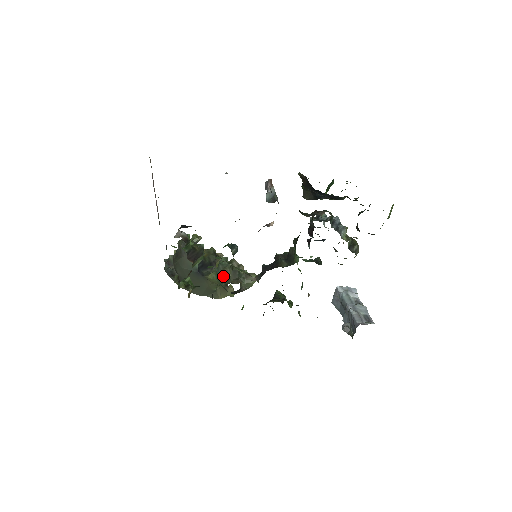
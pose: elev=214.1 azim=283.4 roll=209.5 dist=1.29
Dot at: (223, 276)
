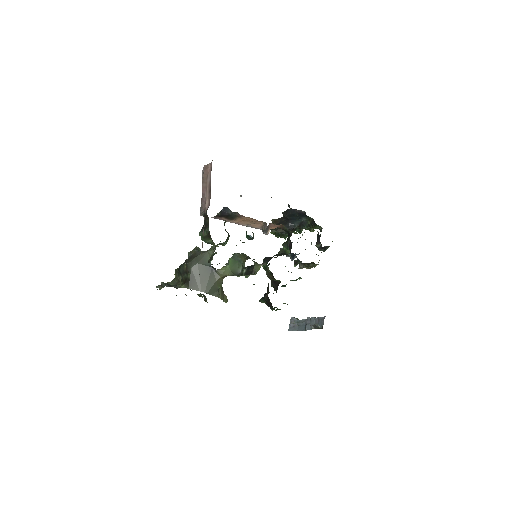
Dot at: (241, 257)
